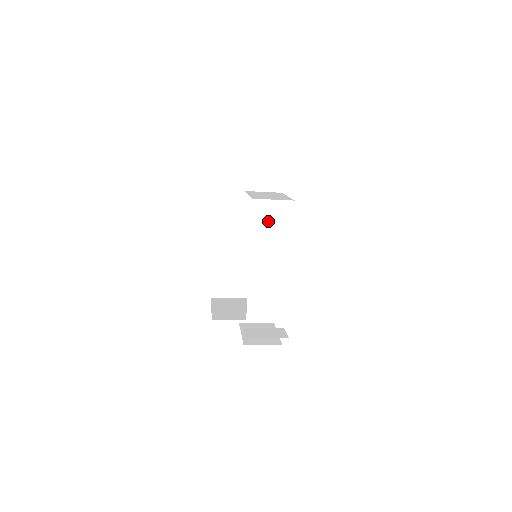
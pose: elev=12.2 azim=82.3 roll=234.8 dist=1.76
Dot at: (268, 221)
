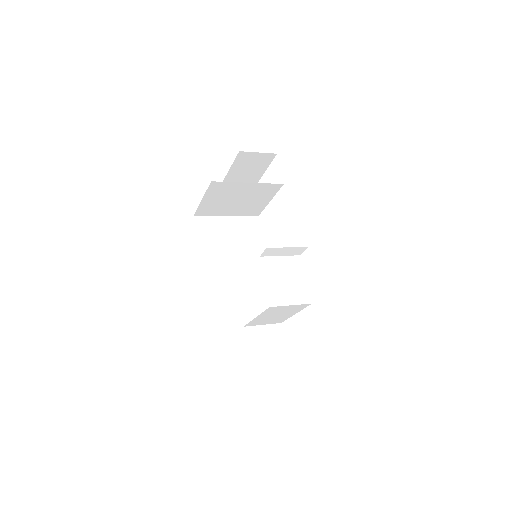
Dot at: (252, 242)
